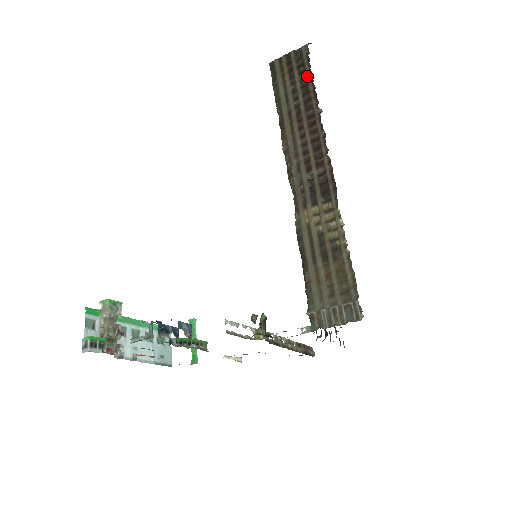
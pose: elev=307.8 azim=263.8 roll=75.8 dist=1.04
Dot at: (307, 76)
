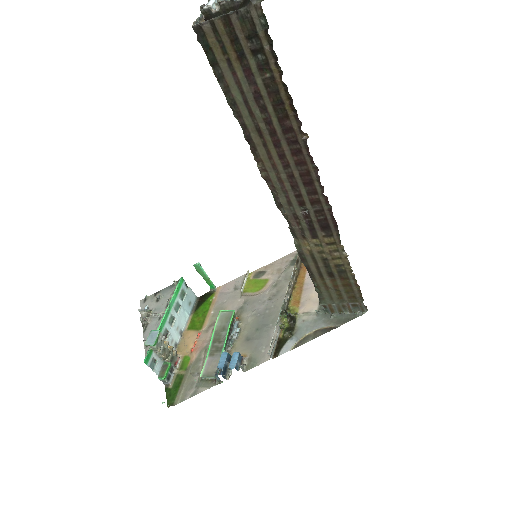
Dot at: (274, 76)
